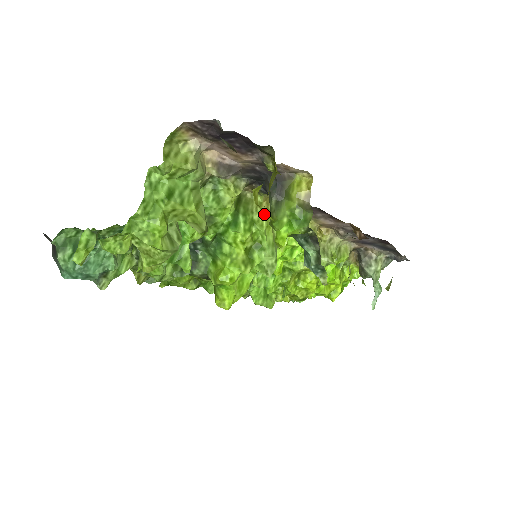
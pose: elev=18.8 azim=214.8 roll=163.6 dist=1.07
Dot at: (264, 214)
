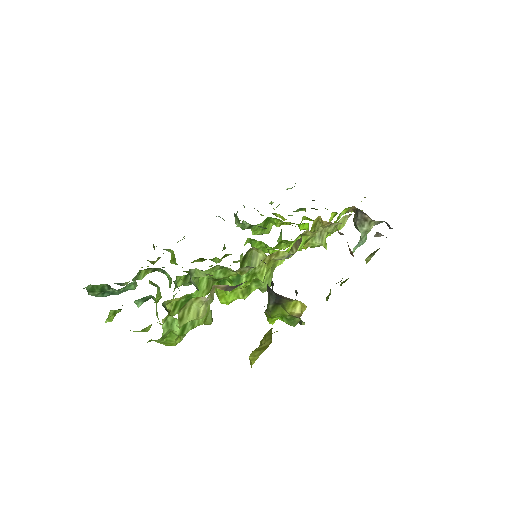
Dot at: (266, 265)
